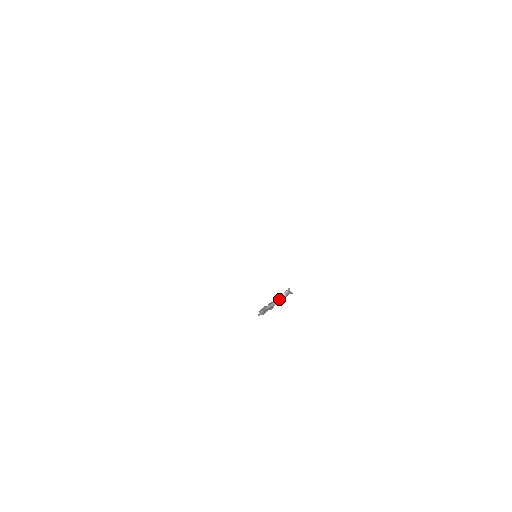
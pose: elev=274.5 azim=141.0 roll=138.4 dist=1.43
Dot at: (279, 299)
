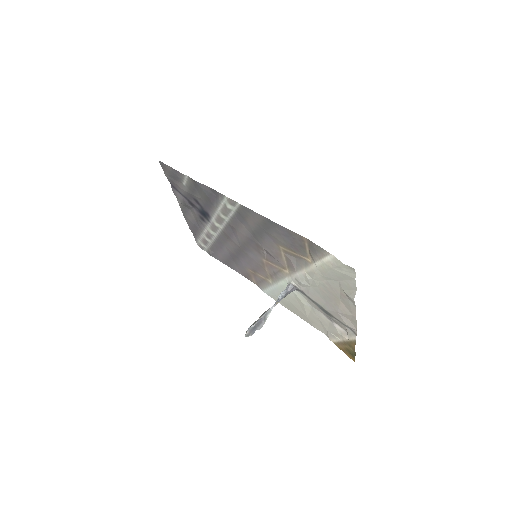
Dot at: (274, 304)
